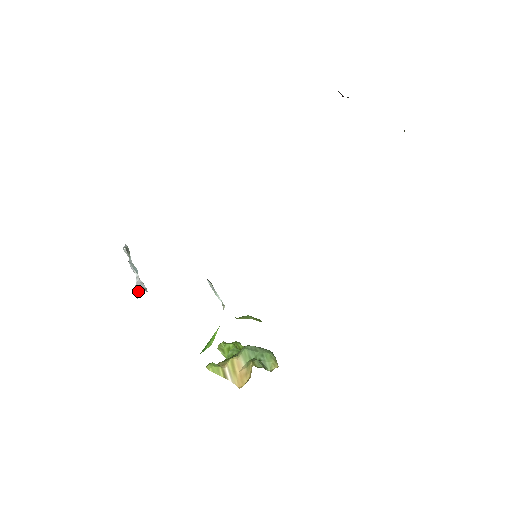
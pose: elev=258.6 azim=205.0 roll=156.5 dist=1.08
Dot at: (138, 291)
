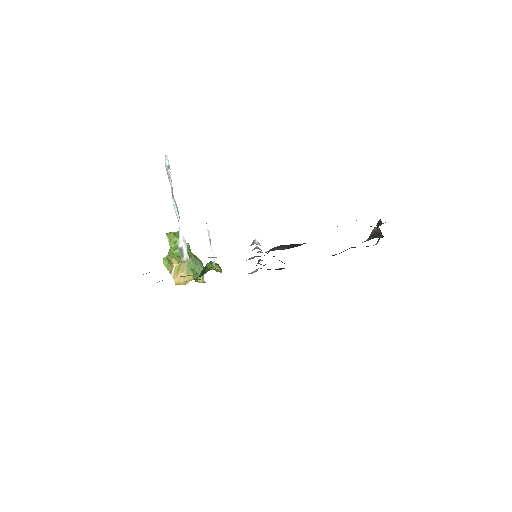
Dot at: (185, 256)
